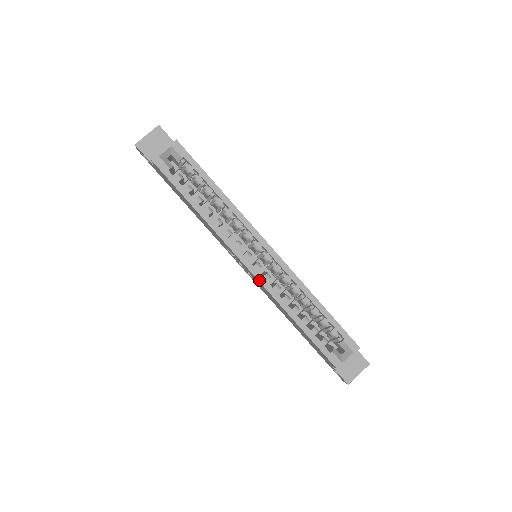
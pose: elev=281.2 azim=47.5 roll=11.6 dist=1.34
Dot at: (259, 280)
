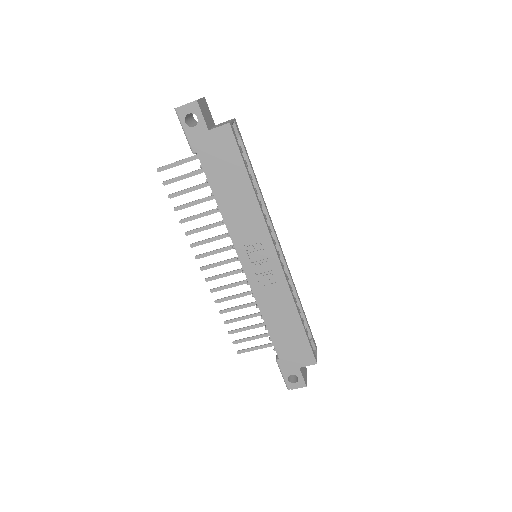
Dot at: (284, 271)
